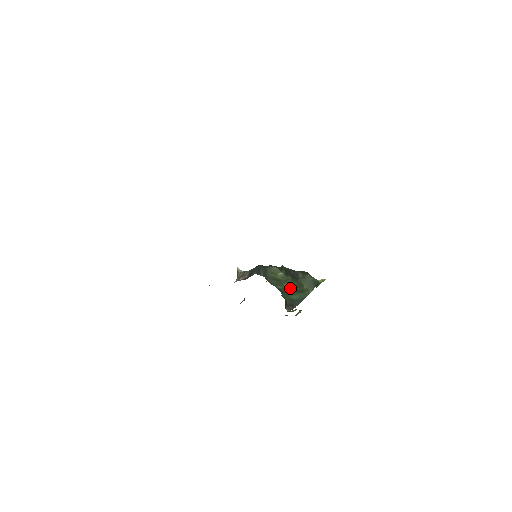
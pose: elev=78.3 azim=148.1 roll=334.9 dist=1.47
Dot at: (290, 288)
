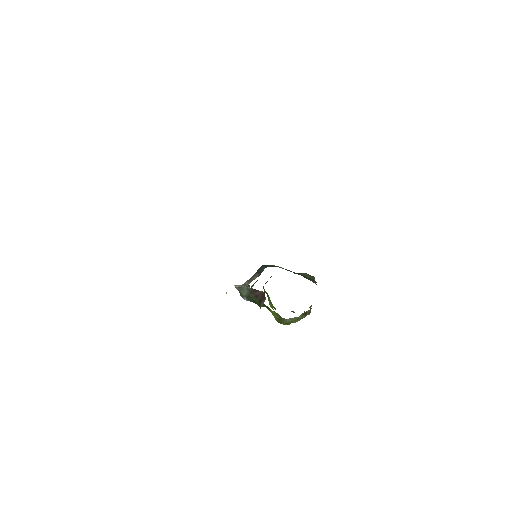
Dot at: occluded
